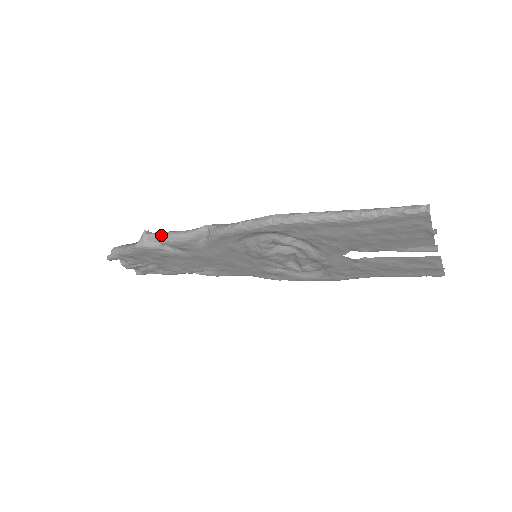
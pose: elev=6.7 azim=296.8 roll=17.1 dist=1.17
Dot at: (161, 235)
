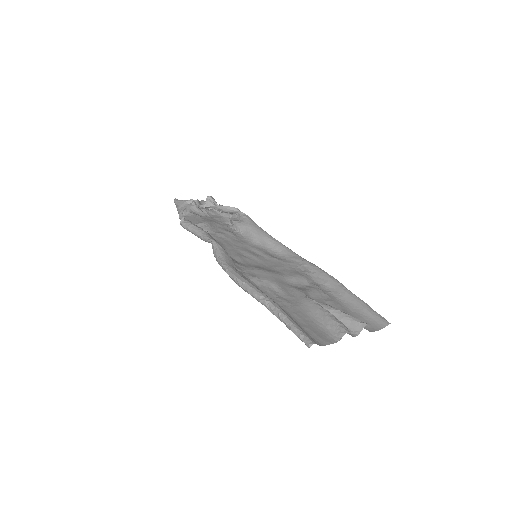
Dot at: (188, 229)
